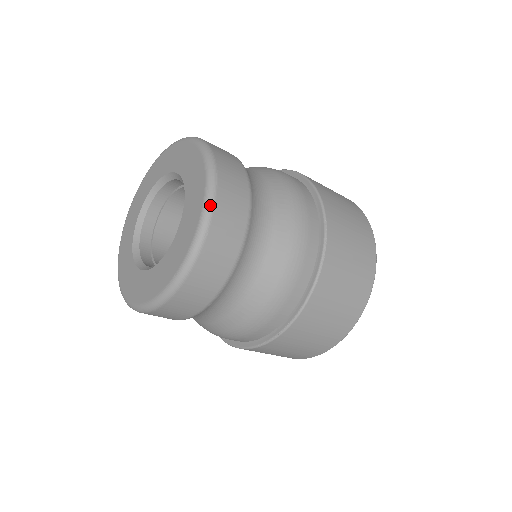
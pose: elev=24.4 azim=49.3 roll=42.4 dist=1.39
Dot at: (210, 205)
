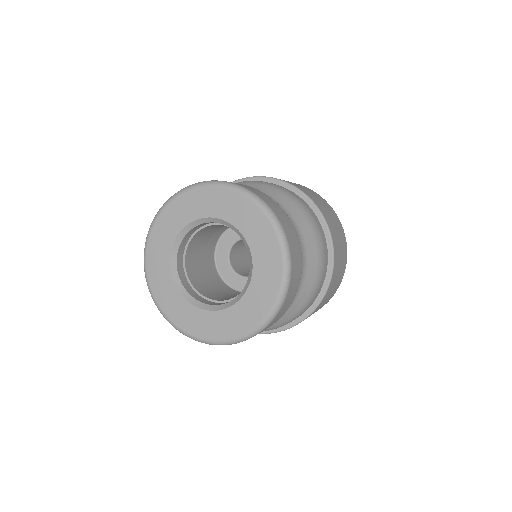
Dot at: occluded
